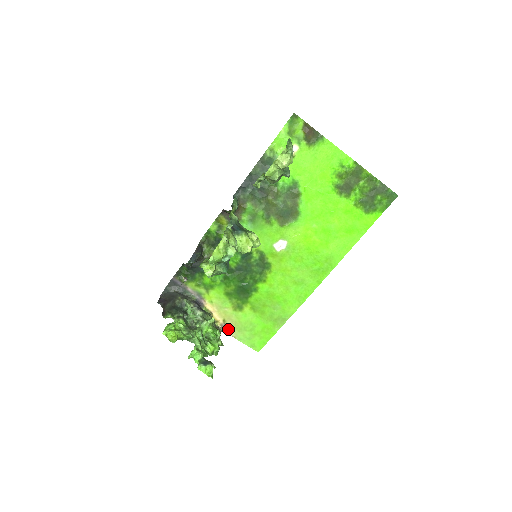
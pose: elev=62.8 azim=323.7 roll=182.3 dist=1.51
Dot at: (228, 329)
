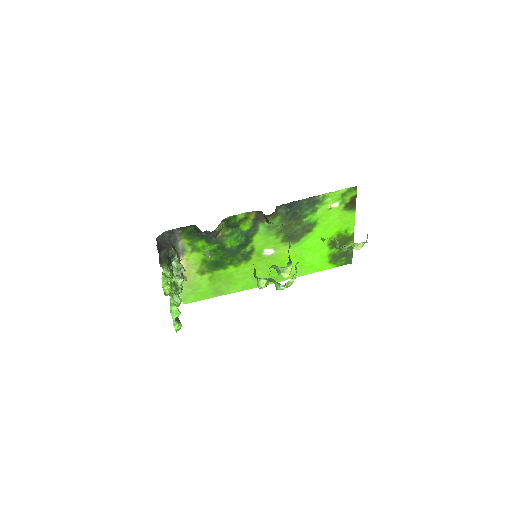
Dot at: occluded
